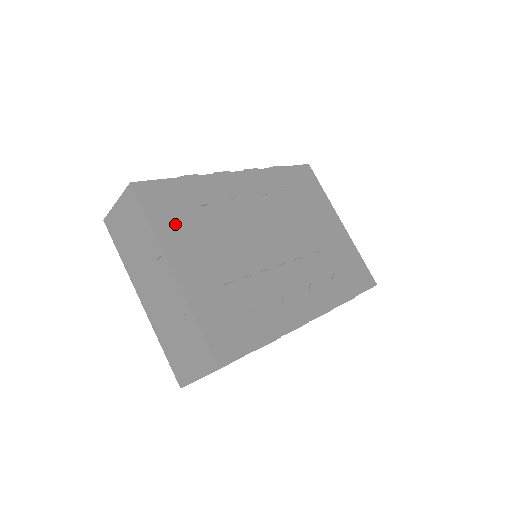
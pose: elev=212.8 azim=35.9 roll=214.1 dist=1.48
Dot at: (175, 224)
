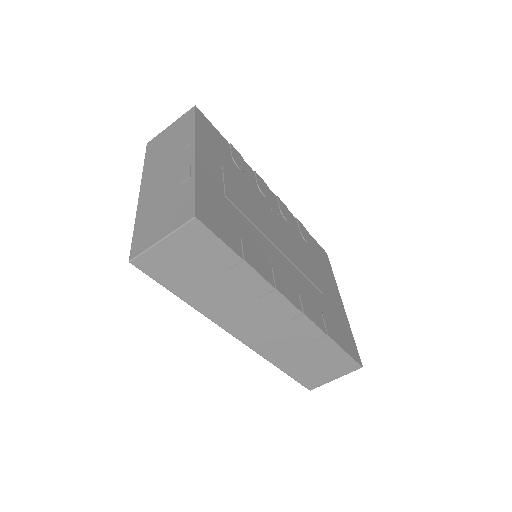
Dot at: (213, 146)
